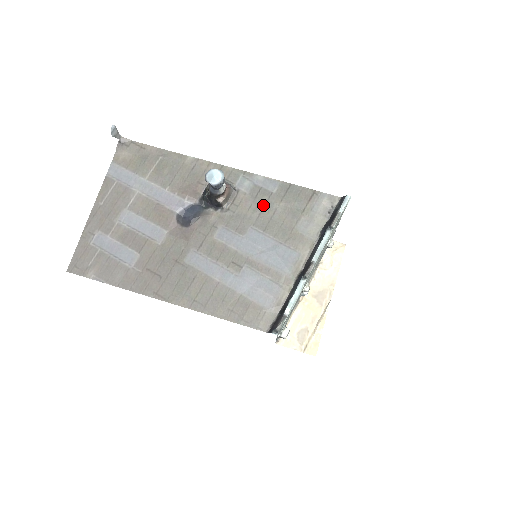
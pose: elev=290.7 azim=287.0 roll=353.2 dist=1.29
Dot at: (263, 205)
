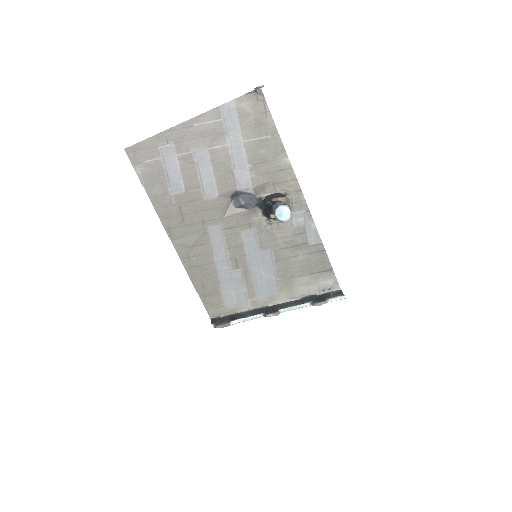
Dot at: (294, 244)
